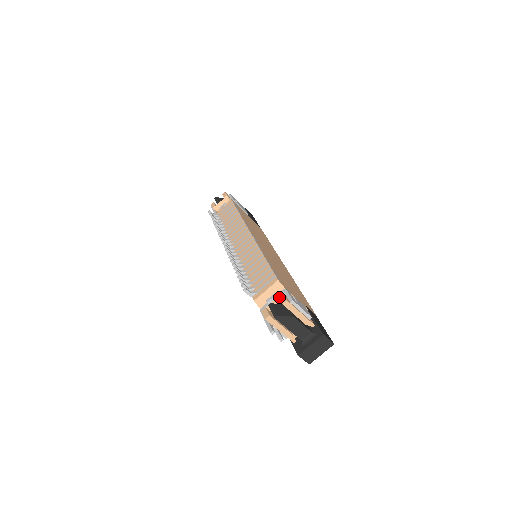
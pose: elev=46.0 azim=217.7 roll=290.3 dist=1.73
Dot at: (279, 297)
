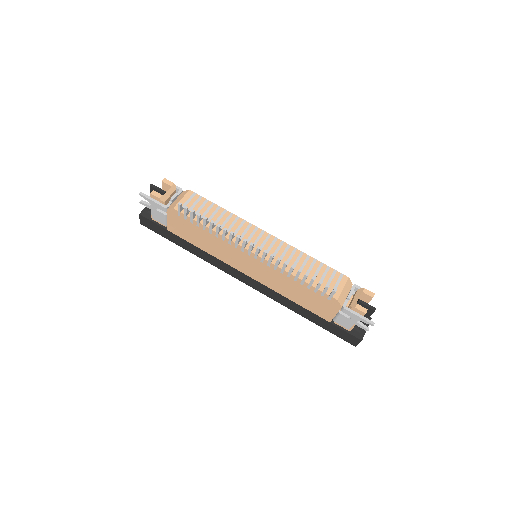
Dot at: (365, 292)
